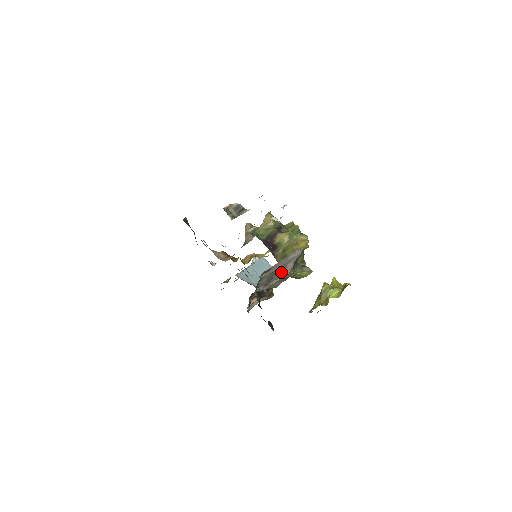
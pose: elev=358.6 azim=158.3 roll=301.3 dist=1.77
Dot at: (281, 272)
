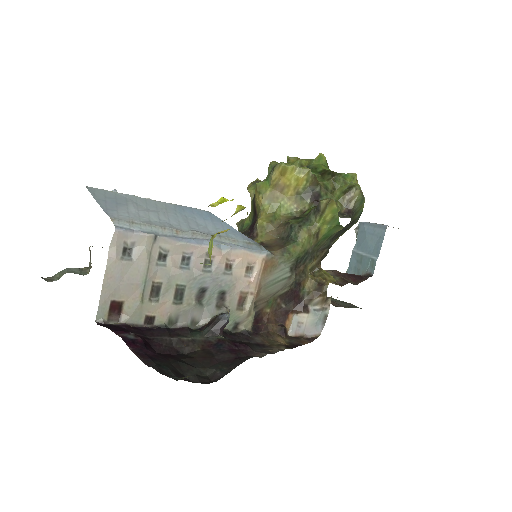
Dot at: (214, 268)
